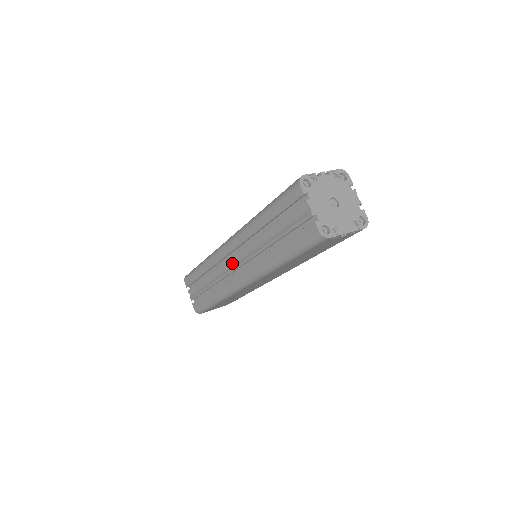
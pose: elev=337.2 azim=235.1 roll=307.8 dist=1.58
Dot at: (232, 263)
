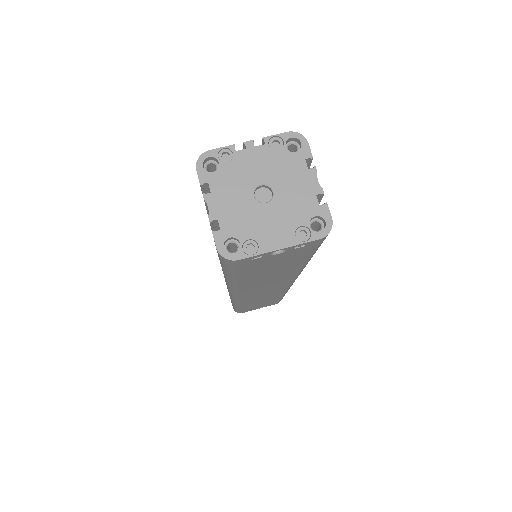
Dot at: occluded
